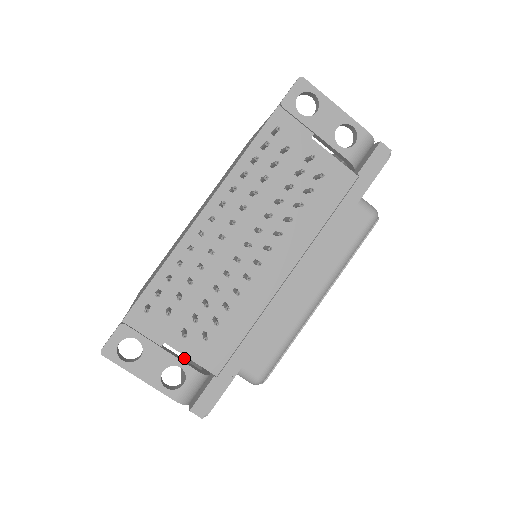
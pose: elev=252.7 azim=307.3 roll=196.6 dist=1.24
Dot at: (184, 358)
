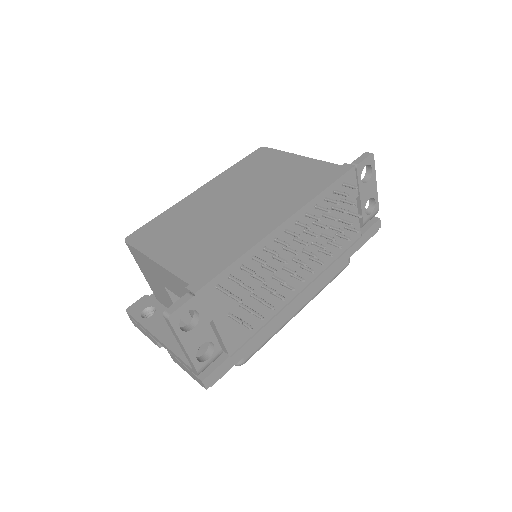
Dot at: (145, 319)
